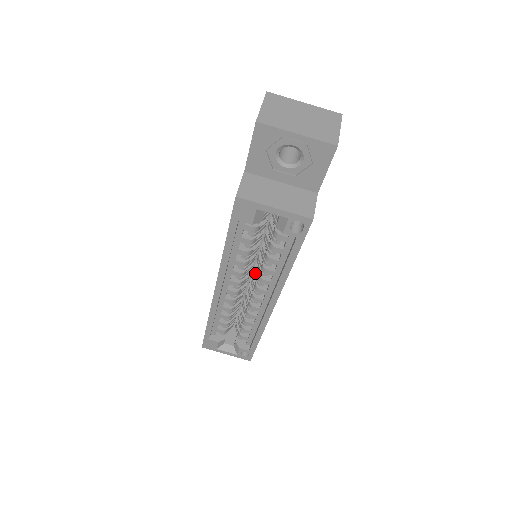
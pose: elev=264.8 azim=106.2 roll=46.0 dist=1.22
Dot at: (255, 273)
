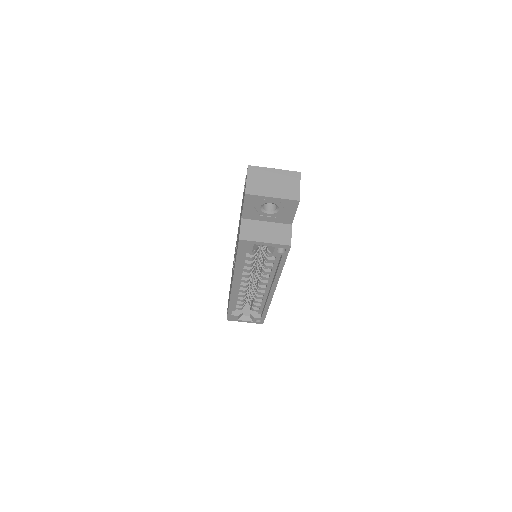
Dot at: (258, 272)
